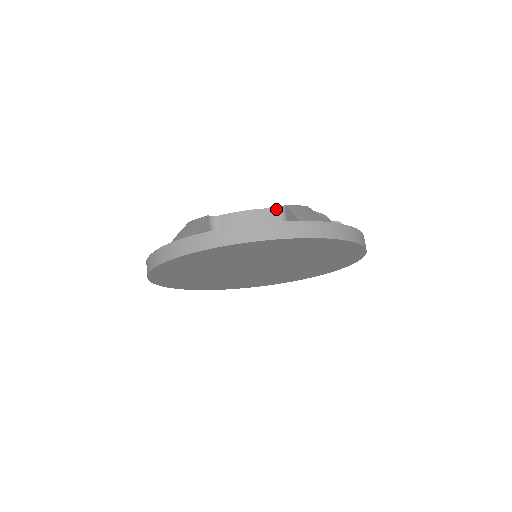
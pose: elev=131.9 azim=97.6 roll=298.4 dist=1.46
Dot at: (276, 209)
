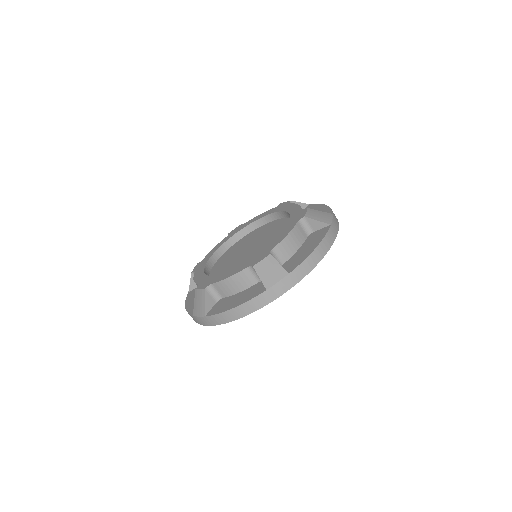
Dot at: (298, 222)
